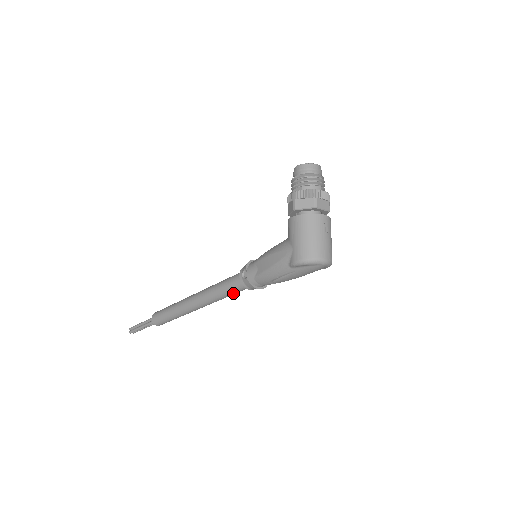
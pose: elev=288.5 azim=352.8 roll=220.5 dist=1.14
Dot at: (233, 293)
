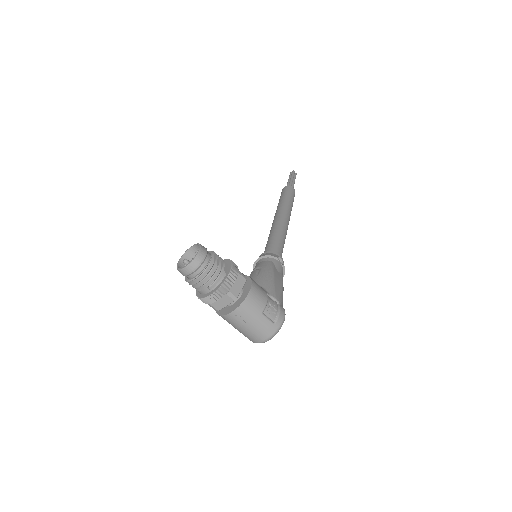
Dot at: occluded
